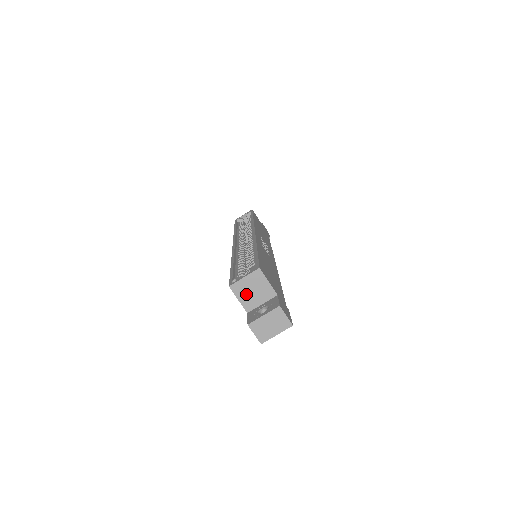
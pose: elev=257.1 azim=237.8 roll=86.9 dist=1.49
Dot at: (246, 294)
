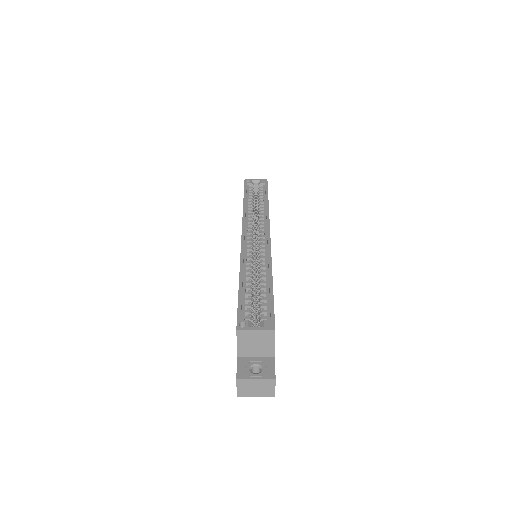
Dot at: (247, 343)
